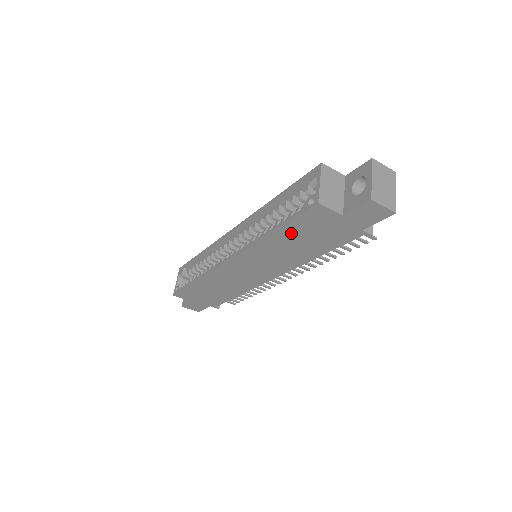
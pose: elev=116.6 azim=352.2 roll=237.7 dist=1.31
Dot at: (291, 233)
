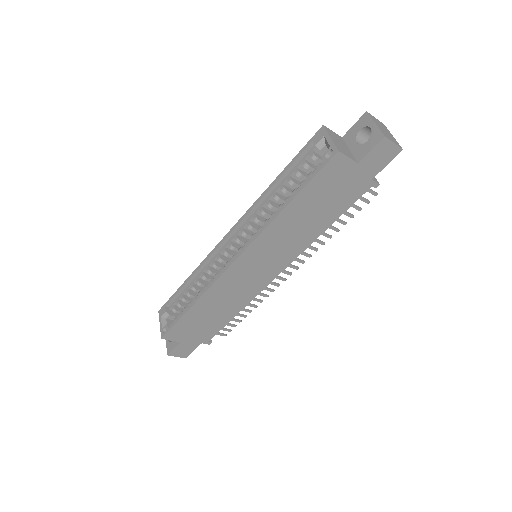
Dot at: (307, 200)
